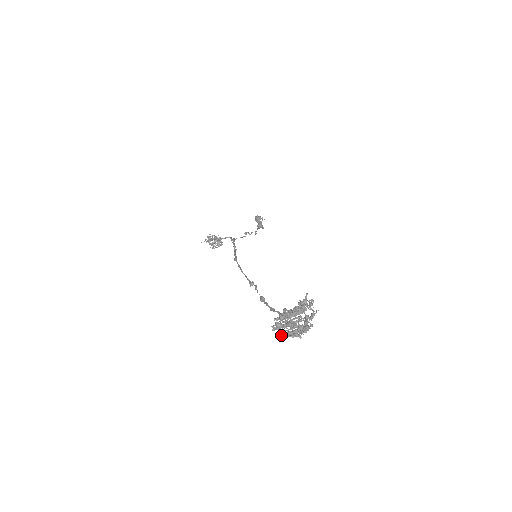
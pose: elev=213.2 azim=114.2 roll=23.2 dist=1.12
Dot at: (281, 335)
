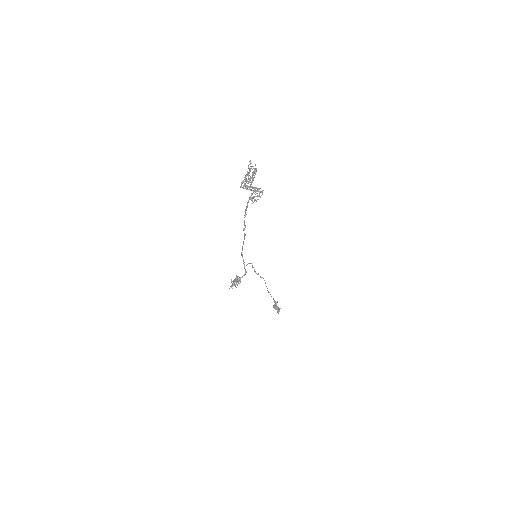
Dot at: (245, 187)
